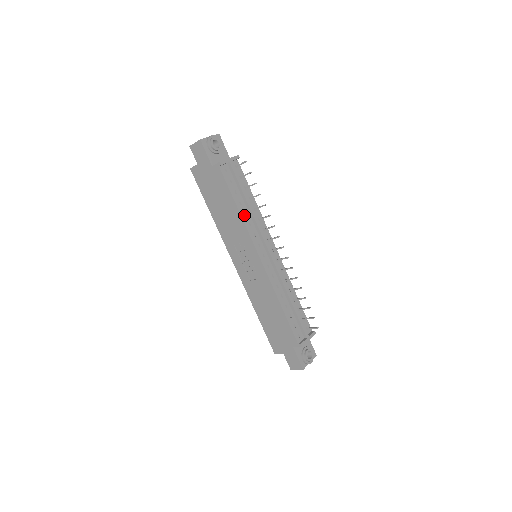
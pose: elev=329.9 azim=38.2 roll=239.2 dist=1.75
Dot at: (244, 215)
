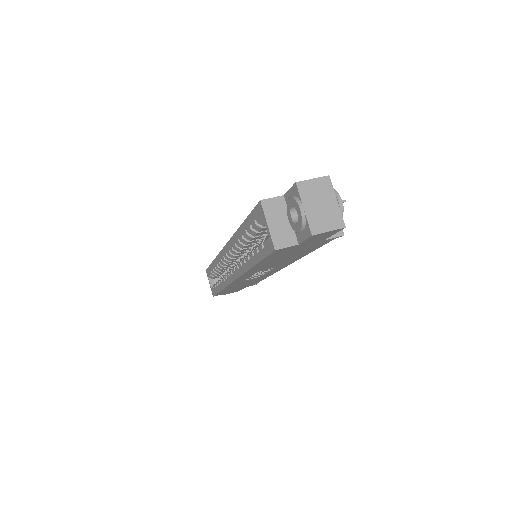
Dot at: occluded
